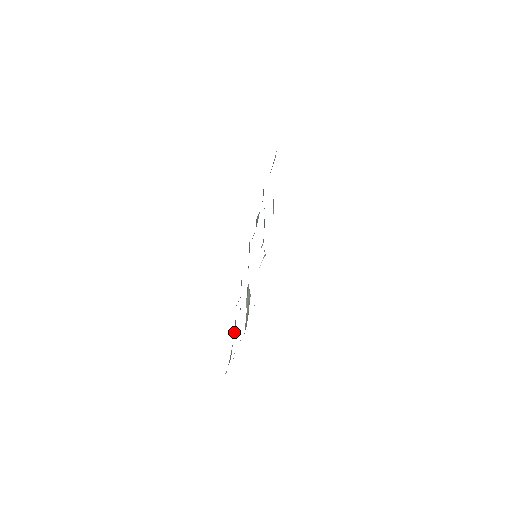
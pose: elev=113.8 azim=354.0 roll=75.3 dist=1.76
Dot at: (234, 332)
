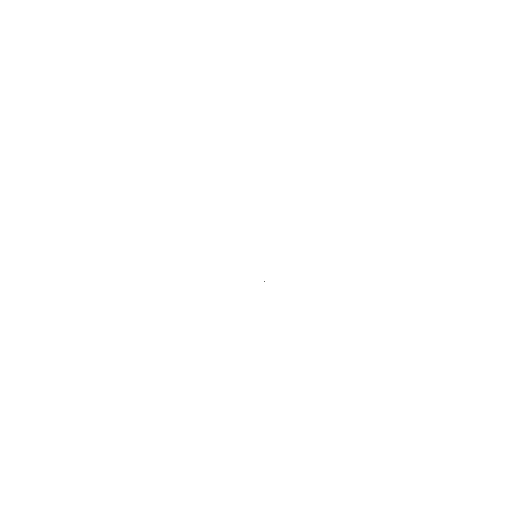
Dot at: occluded
